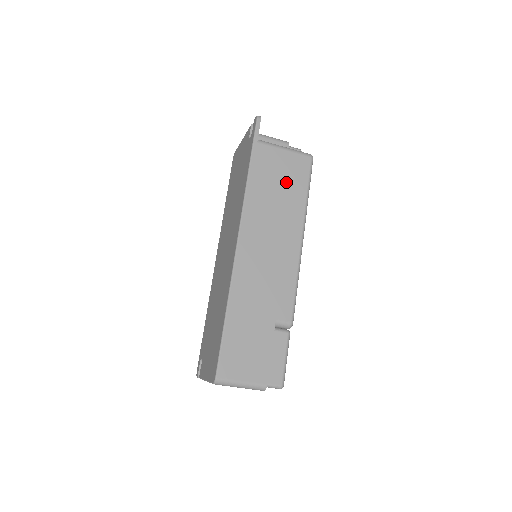
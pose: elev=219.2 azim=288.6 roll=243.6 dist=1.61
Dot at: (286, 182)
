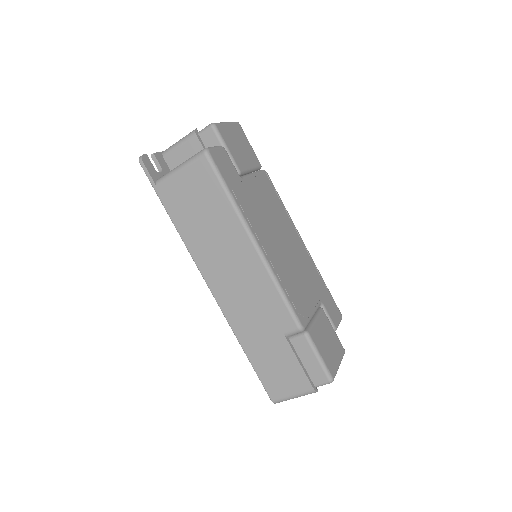
Dot at: (203, 202)
